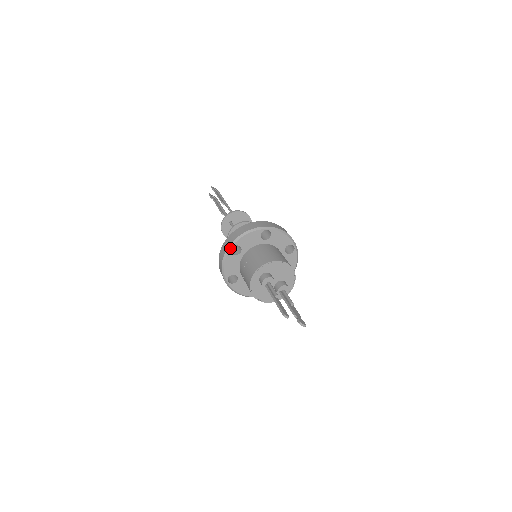
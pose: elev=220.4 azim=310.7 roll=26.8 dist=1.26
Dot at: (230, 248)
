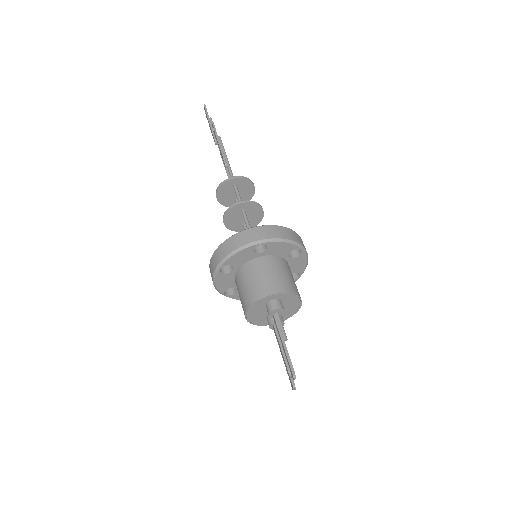
Dot at: (258, 243)
